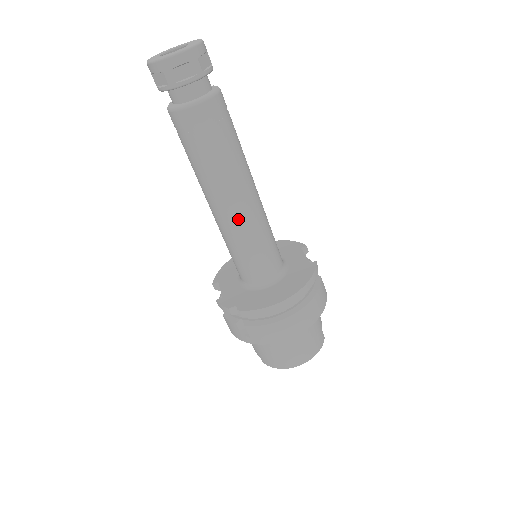
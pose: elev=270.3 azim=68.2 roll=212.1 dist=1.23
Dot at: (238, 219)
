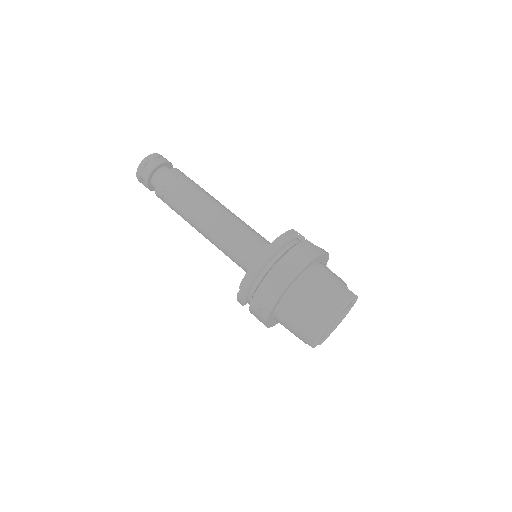
Dot at: (214, 227)
